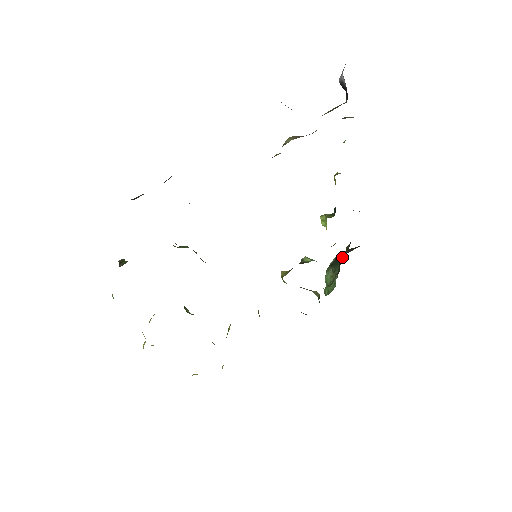
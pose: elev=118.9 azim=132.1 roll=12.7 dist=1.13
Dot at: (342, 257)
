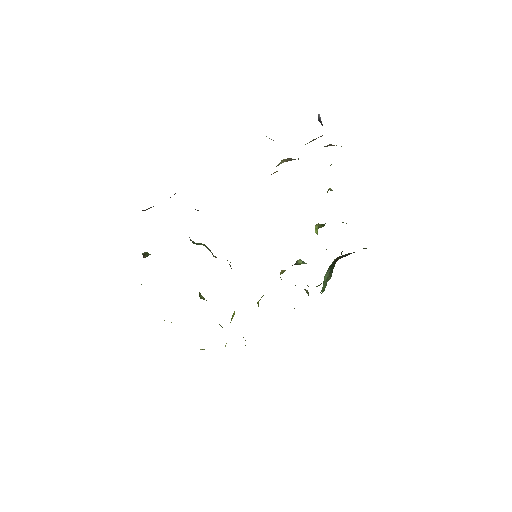
Dot at: occluded
